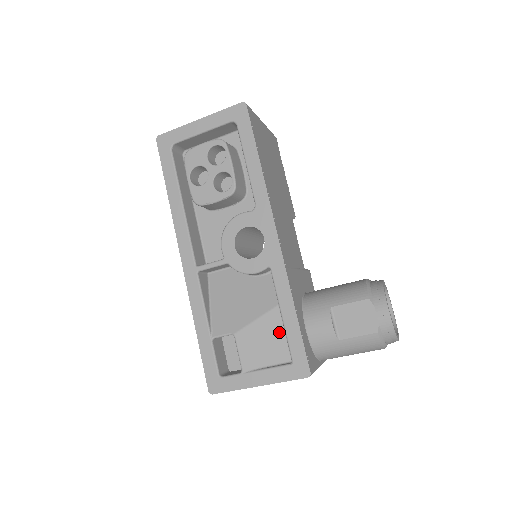
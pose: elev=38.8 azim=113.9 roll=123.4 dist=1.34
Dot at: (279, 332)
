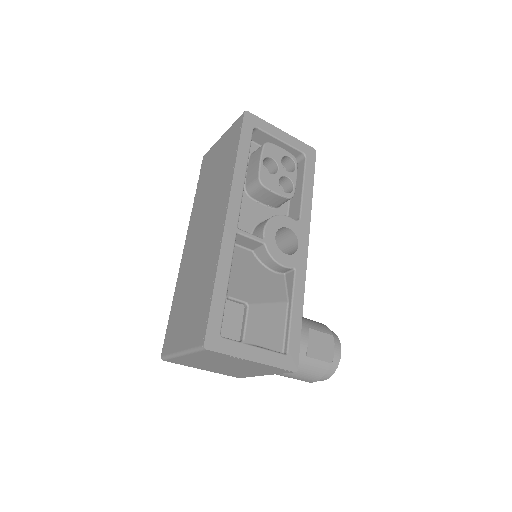
Dot at: (281, 324)
